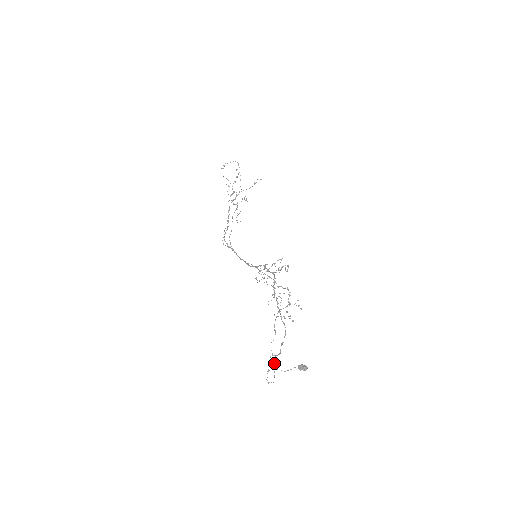
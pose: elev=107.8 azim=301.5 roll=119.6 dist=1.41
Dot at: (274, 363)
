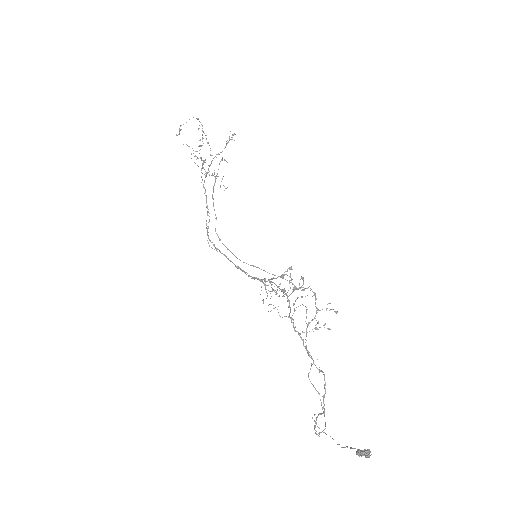
Dot at: occluded
